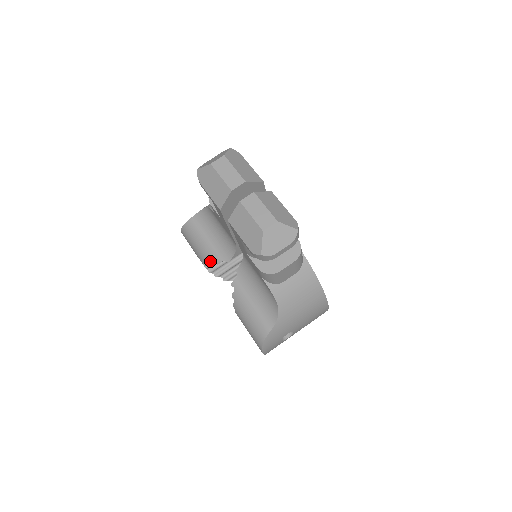
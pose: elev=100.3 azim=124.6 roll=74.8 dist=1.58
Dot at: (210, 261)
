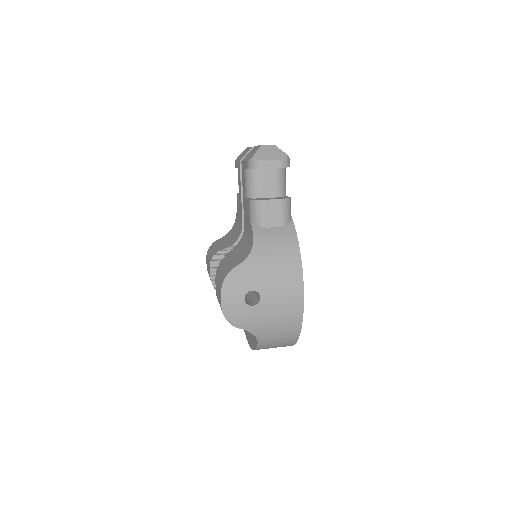
Dot at: (216, 252)
